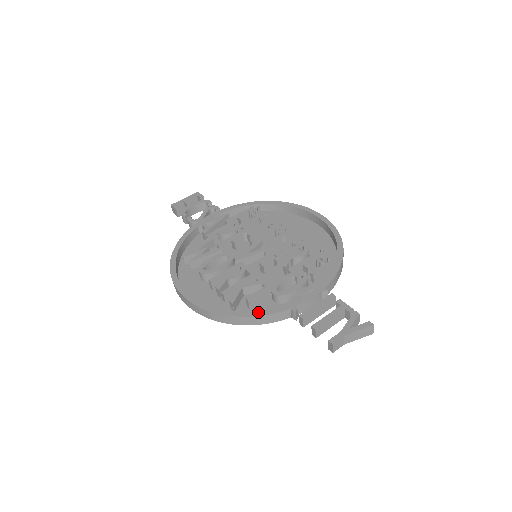
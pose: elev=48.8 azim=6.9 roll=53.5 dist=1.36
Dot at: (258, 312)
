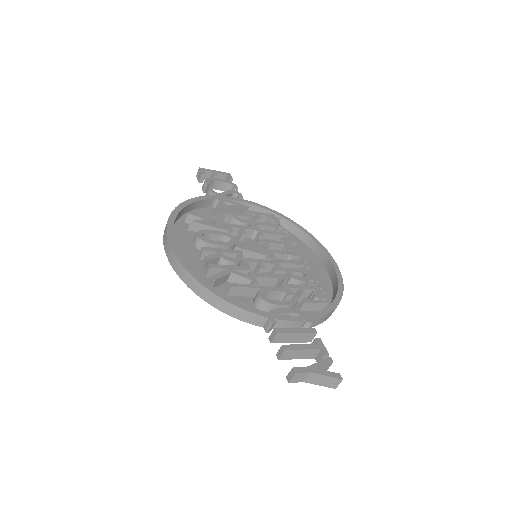
Dot at: (236, 302)
